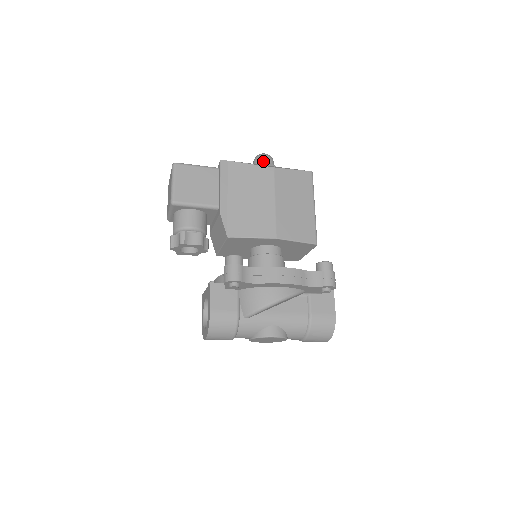
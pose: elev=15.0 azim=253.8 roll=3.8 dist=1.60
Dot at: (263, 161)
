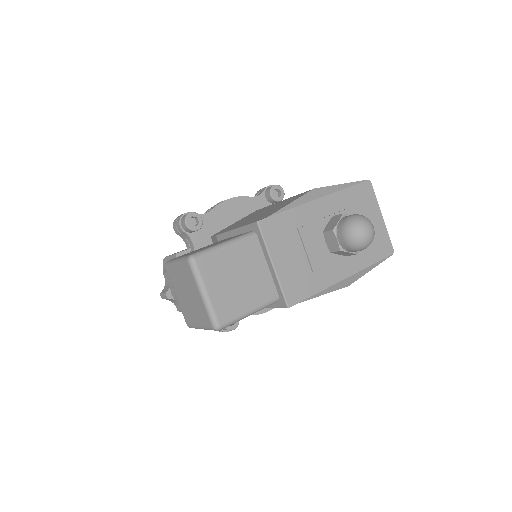
Dot at: (353, 252)
